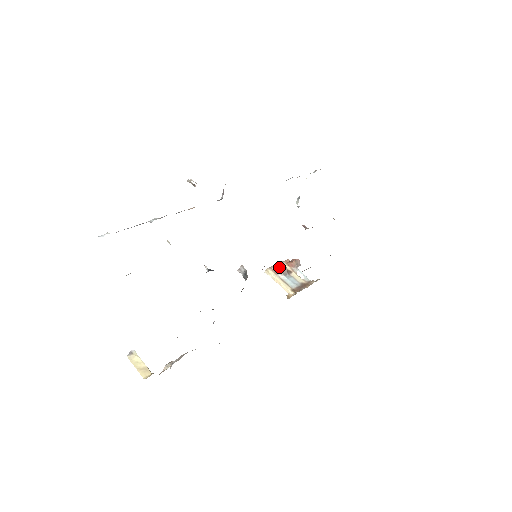
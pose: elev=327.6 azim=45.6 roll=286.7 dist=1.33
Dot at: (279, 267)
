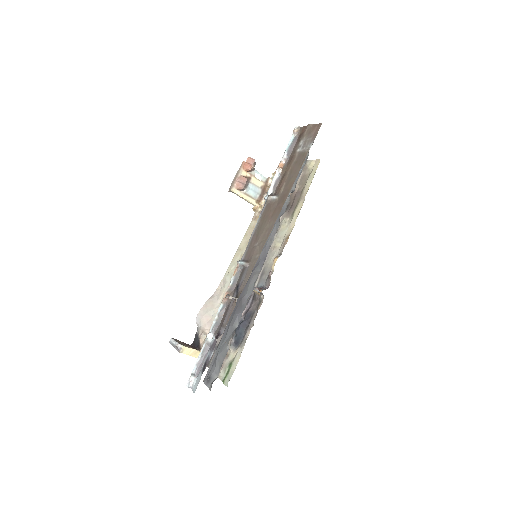
Dot at: (241, 181)
